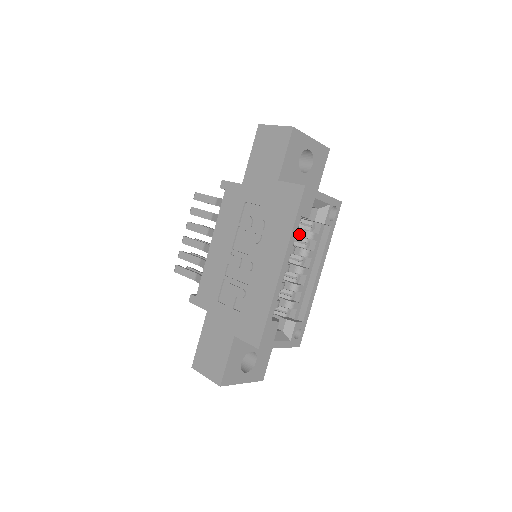
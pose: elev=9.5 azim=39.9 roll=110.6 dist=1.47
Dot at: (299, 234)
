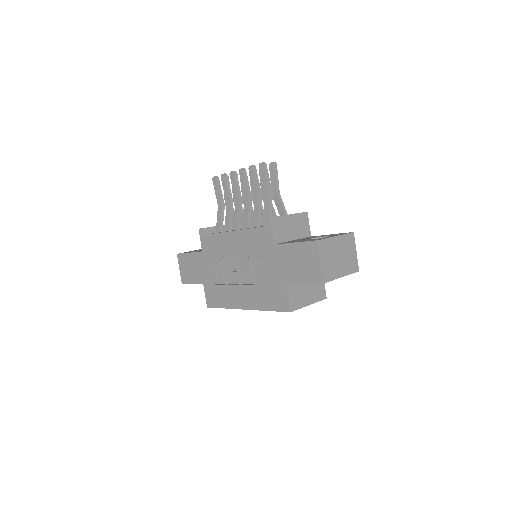
Dot at: occluded
